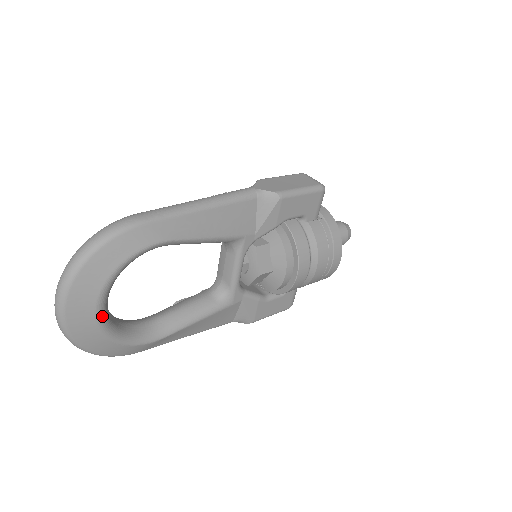
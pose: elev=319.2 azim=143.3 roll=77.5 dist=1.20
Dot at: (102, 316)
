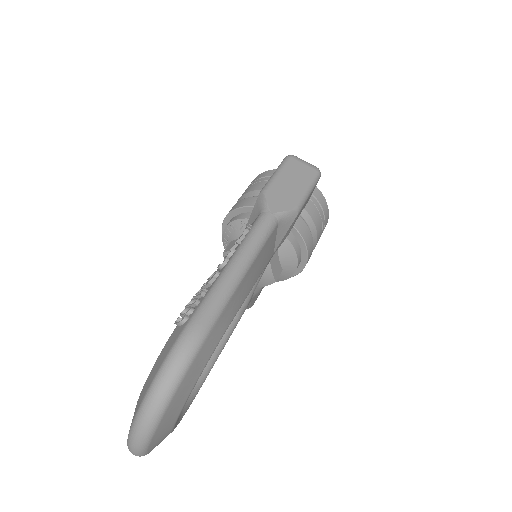
Dot at: occluded
